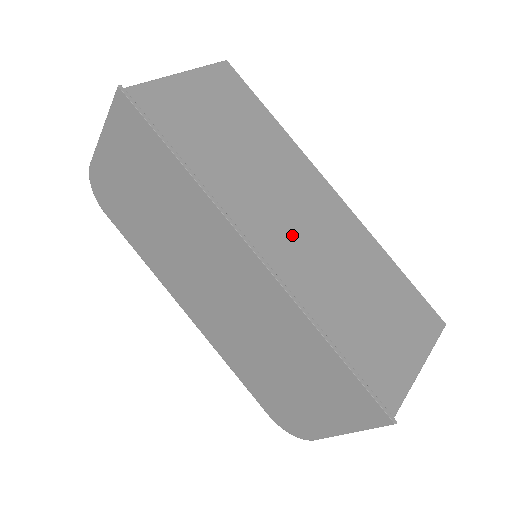
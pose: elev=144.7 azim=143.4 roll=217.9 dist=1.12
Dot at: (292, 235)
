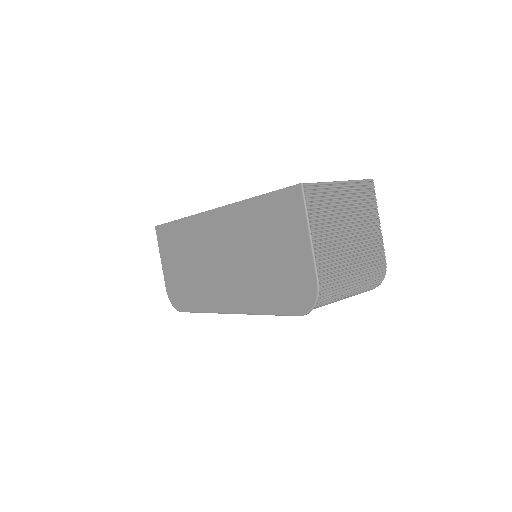
Dot at: occluded
